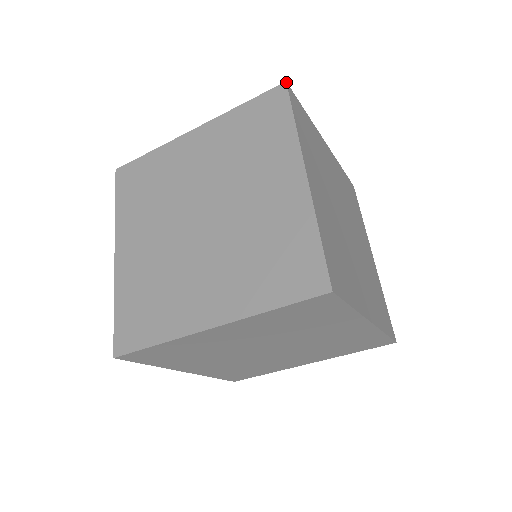
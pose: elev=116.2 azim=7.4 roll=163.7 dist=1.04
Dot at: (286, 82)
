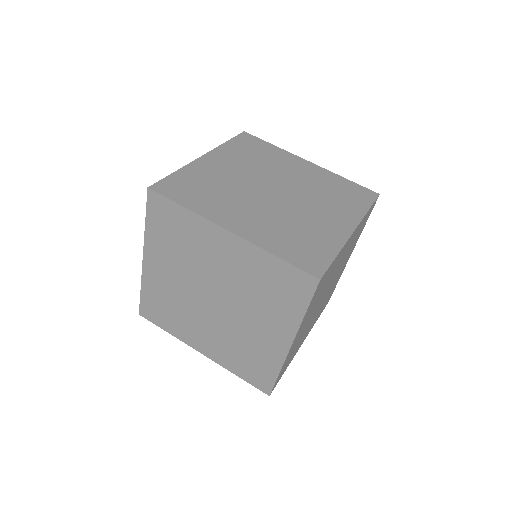
Dot at: occluded
